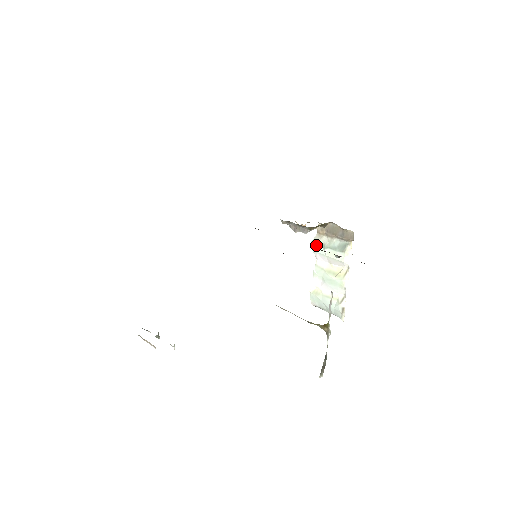
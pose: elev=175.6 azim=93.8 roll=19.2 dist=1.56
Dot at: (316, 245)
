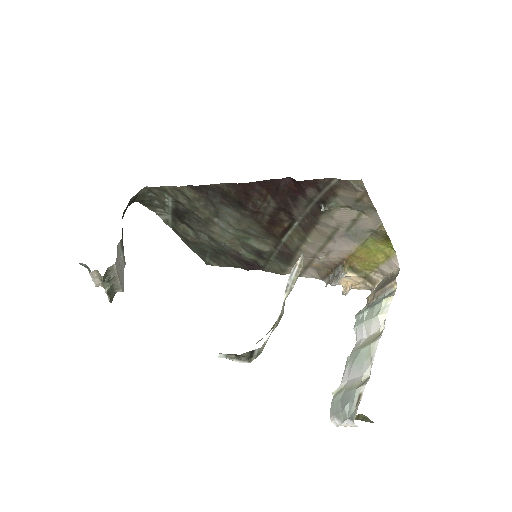
Dot at: (358, 316)
